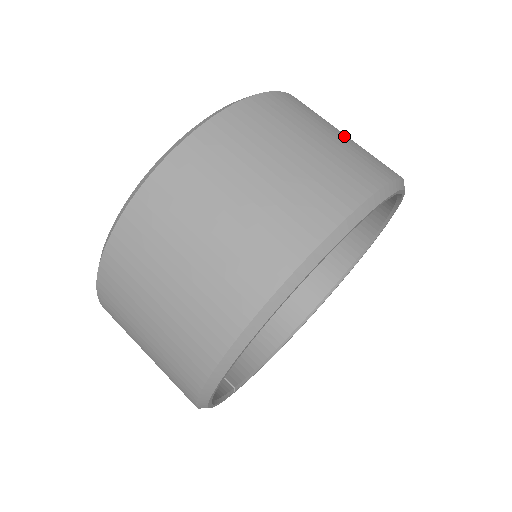
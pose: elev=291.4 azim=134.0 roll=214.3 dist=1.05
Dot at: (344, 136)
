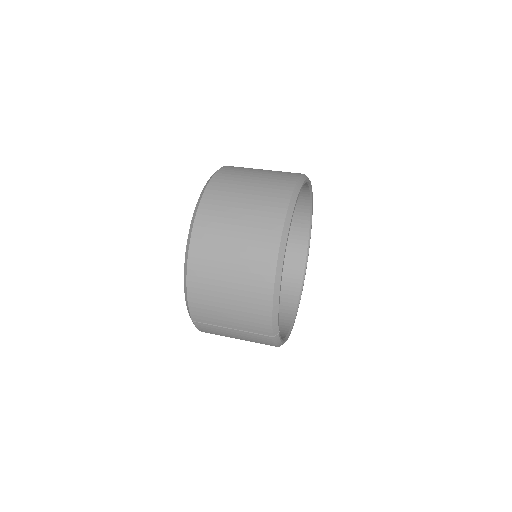
Dot at: occluded
